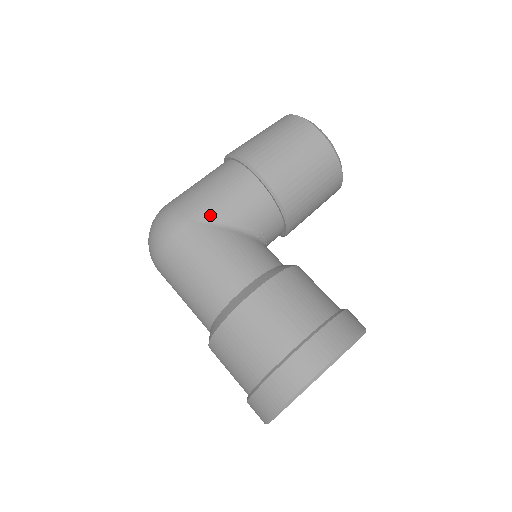
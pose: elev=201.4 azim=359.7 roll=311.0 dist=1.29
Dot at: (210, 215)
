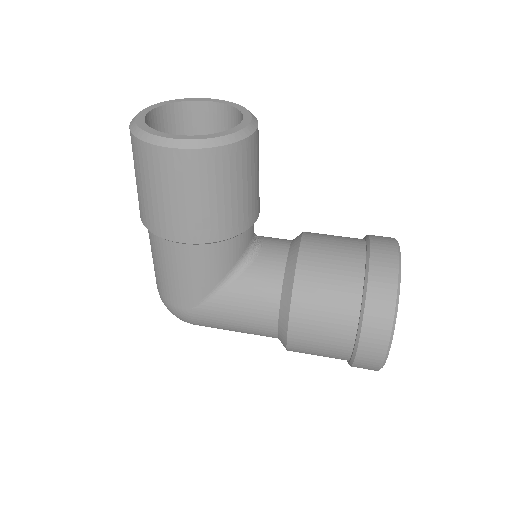
Dot at: (196, 296)
